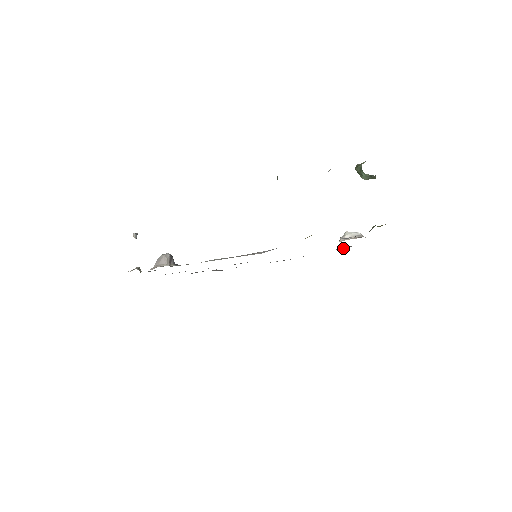
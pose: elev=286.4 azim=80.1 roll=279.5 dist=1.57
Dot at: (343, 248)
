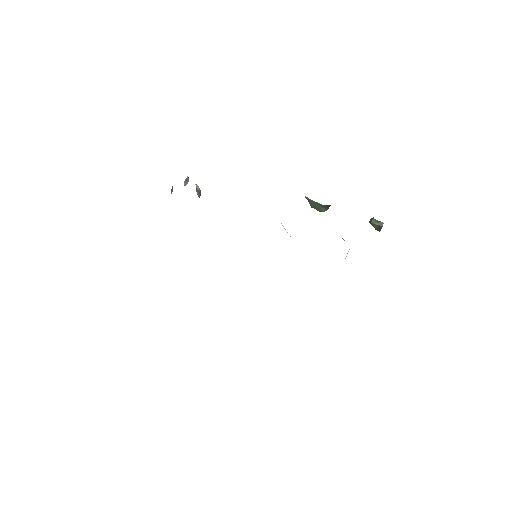
Dot at: occluded
